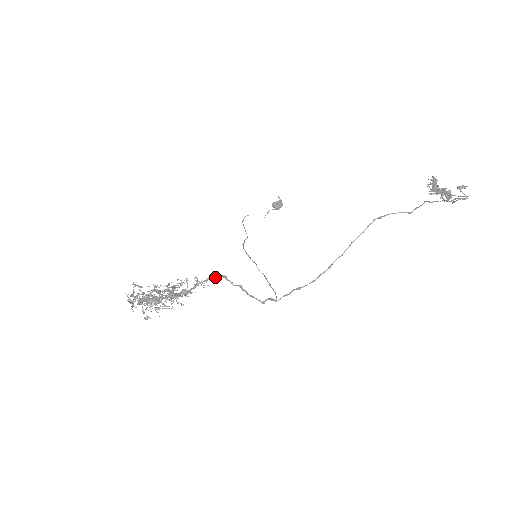
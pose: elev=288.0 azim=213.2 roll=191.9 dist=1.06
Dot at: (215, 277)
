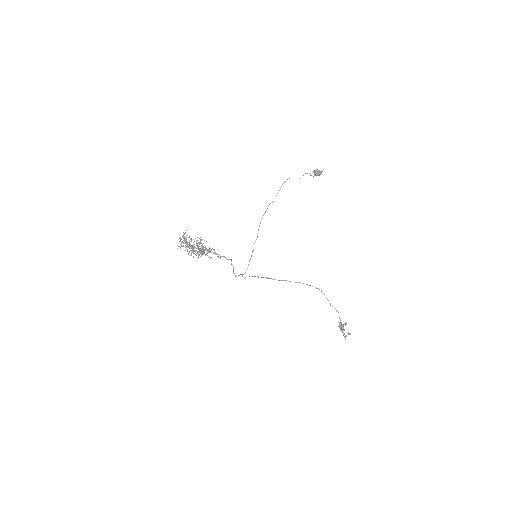
Dot at: (227, 259)
